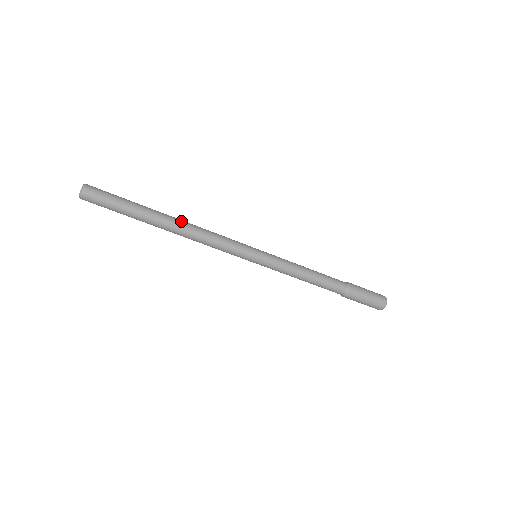
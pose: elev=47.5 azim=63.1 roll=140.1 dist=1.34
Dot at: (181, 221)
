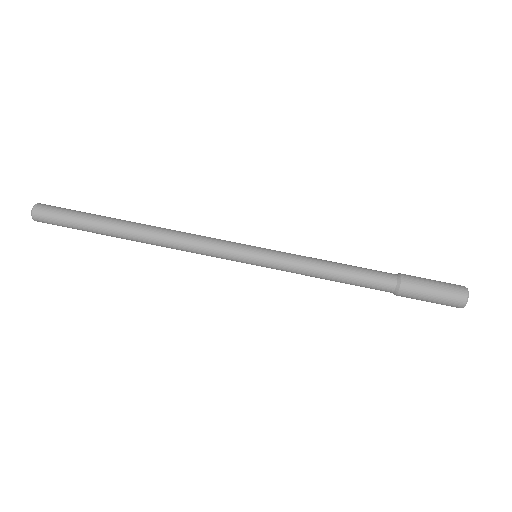
Dot at: (152, 226)
